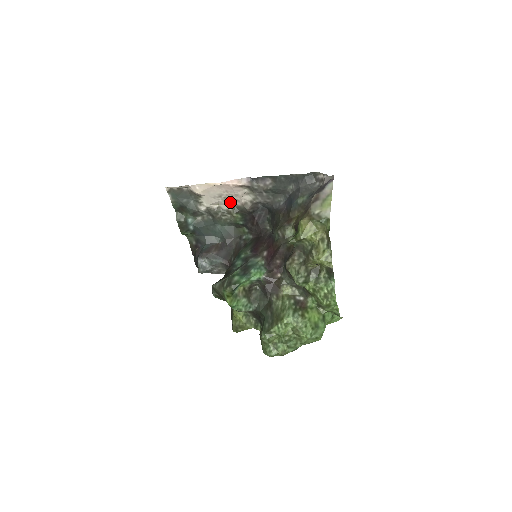
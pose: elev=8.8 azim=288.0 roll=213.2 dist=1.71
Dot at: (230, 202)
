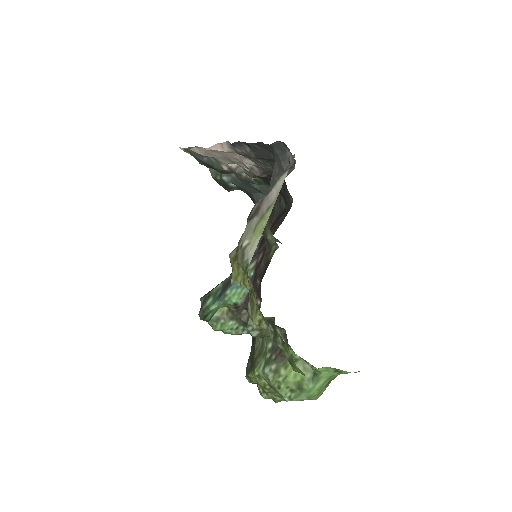
Dot at: occluded
